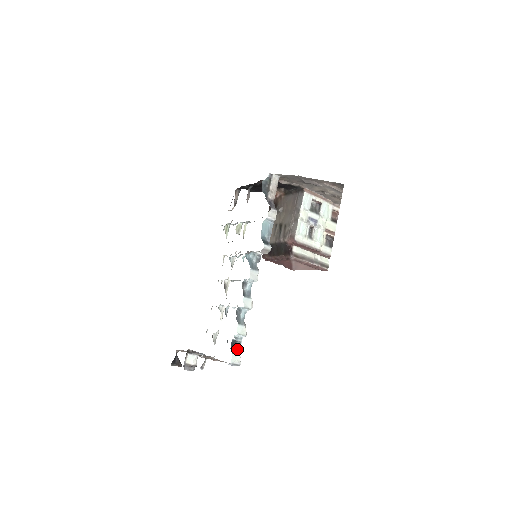
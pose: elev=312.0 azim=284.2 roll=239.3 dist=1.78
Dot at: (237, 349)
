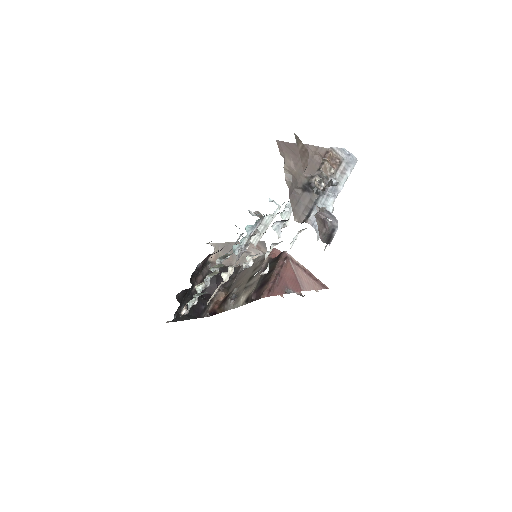
Dot at: occluded
